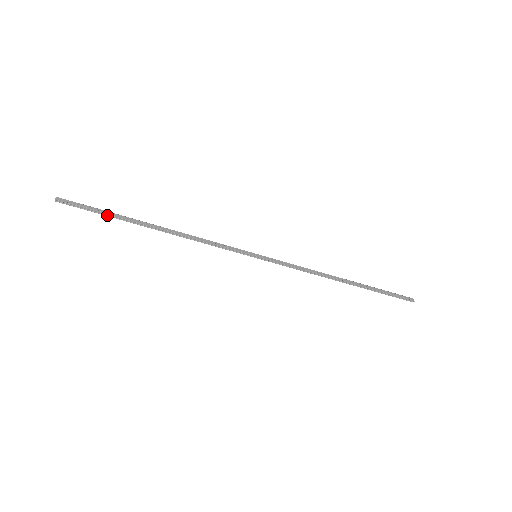
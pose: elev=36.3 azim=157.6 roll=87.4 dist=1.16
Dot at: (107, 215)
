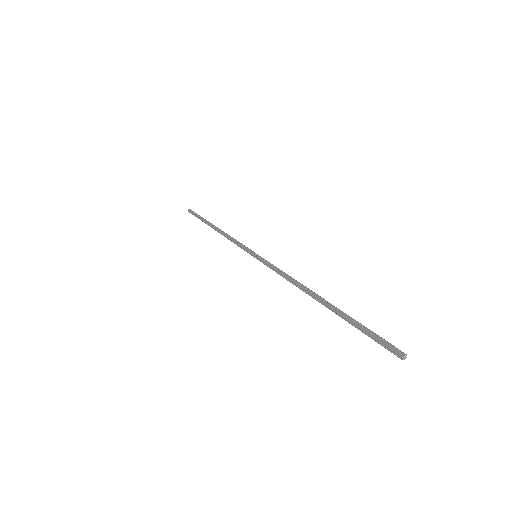
Dot at: (200, 219)
